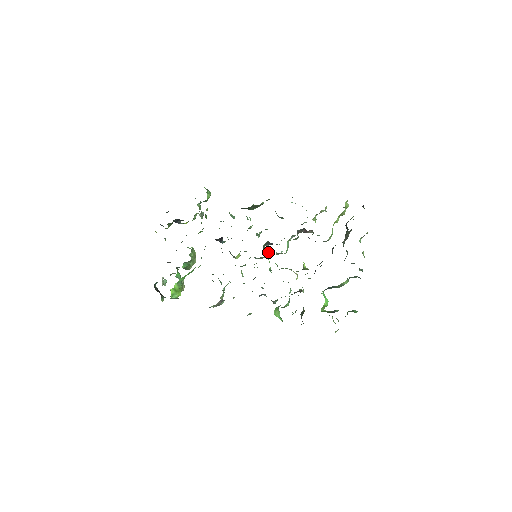
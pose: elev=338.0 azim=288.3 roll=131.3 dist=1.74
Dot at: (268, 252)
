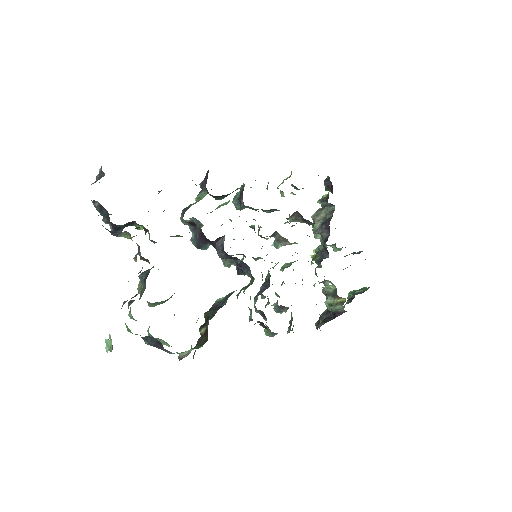
Dot at: occluded
